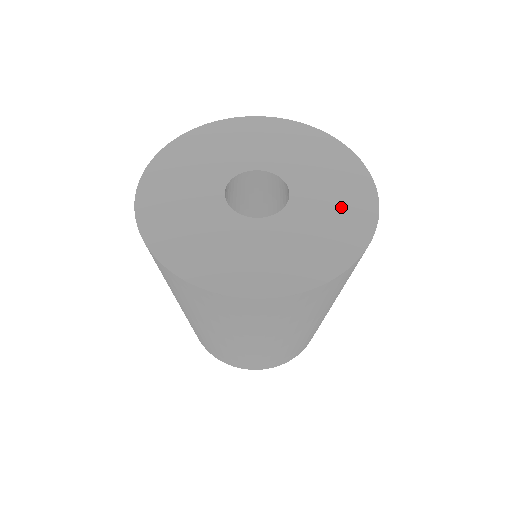
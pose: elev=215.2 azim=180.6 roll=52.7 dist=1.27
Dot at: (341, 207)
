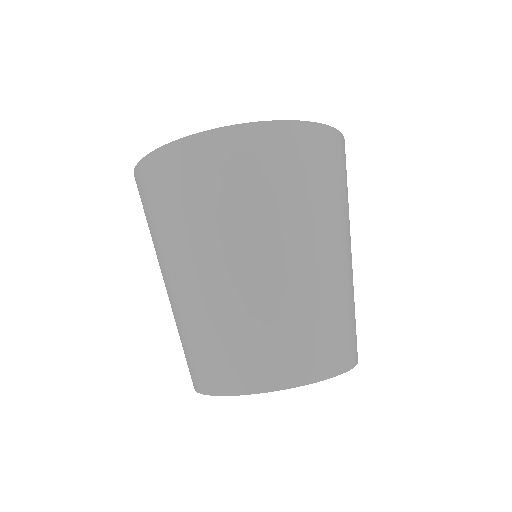
Dot at: occluded
